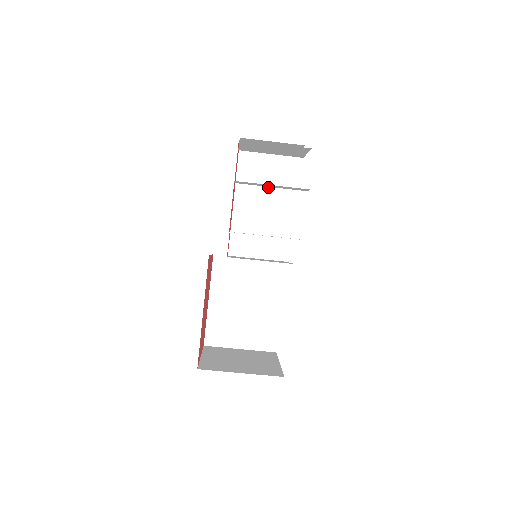
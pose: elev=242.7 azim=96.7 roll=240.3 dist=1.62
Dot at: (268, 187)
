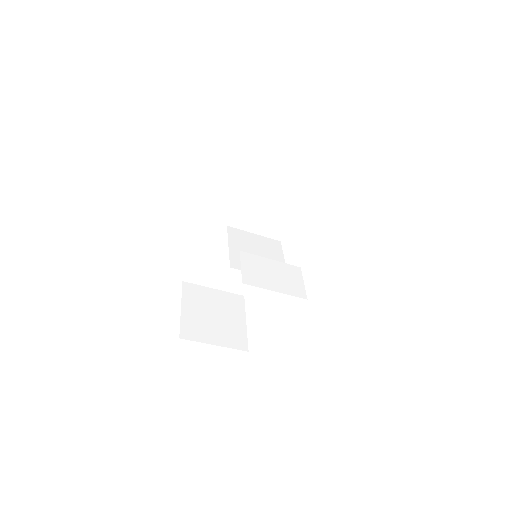
Dot at: (290, 178)
